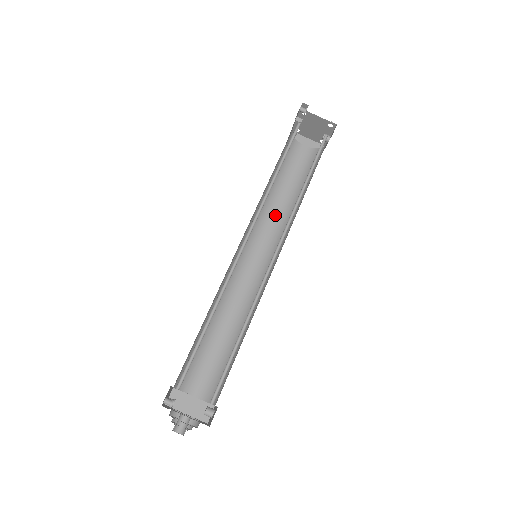
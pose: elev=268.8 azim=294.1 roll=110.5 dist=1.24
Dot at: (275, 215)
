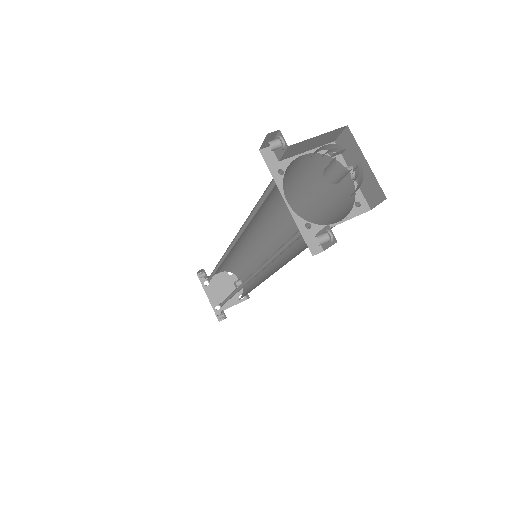
Dot at: occluded
